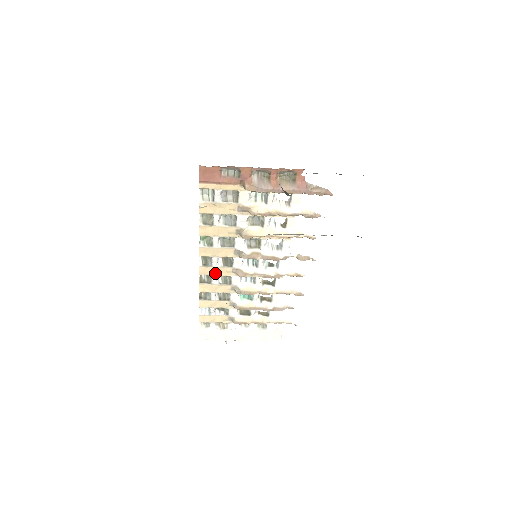
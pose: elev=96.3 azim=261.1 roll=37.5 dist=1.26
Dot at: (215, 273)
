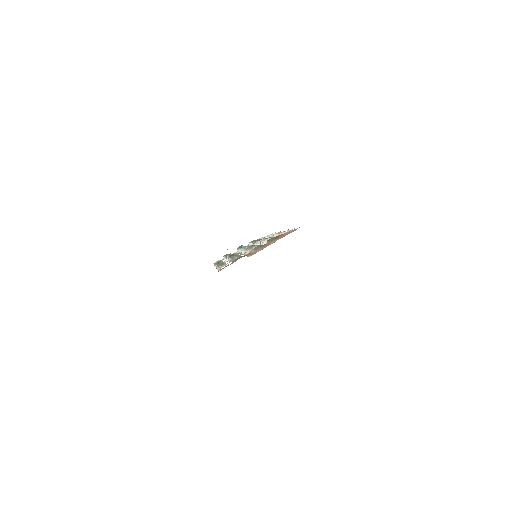
Dot at: occluded
